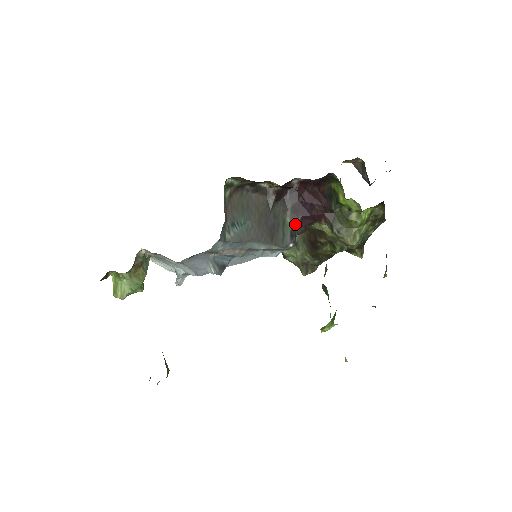
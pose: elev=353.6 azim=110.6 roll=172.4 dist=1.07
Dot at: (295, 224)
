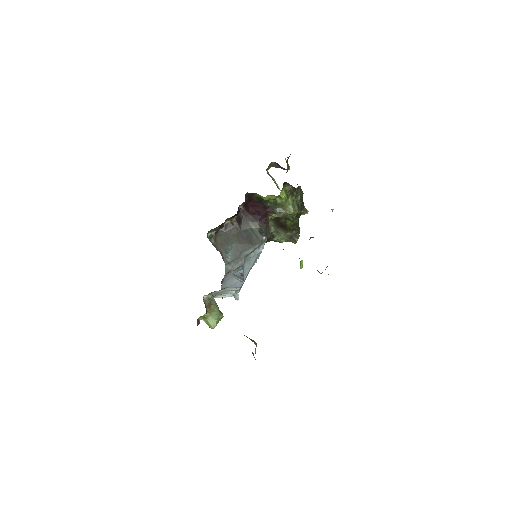
Dot at: (258, 226)
